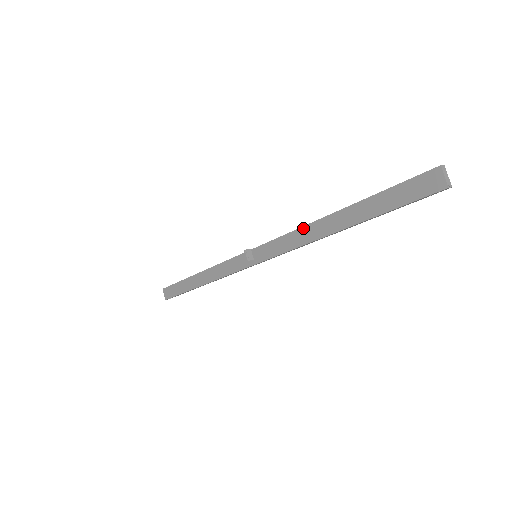
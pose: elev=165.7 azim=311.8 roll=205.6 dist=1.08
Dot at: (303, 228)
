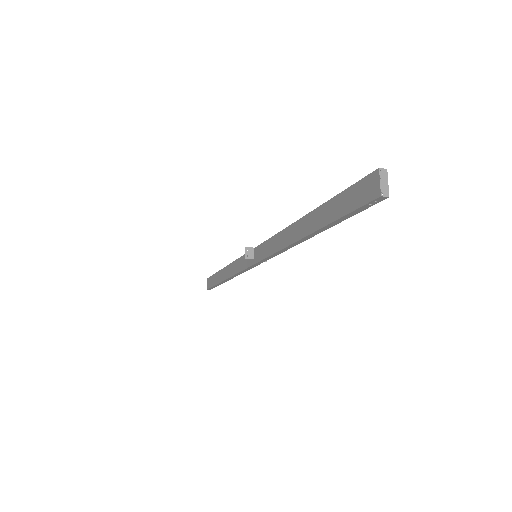
Dot at: (284, 231)
